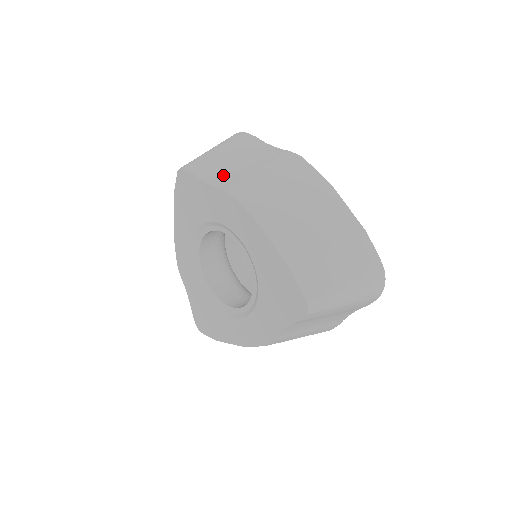
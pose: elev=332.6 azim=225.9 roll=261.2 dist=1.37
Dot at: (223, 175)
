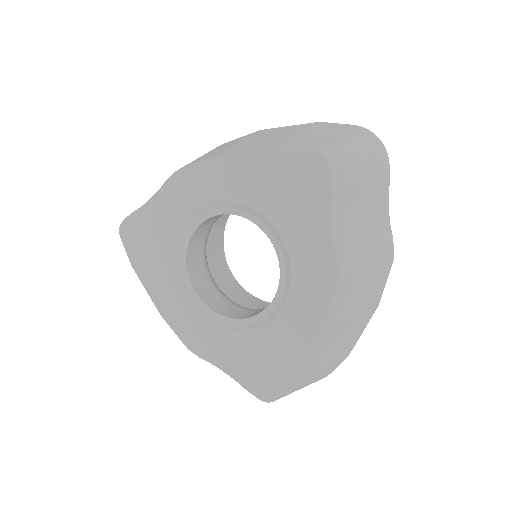
Dot at: occluded
